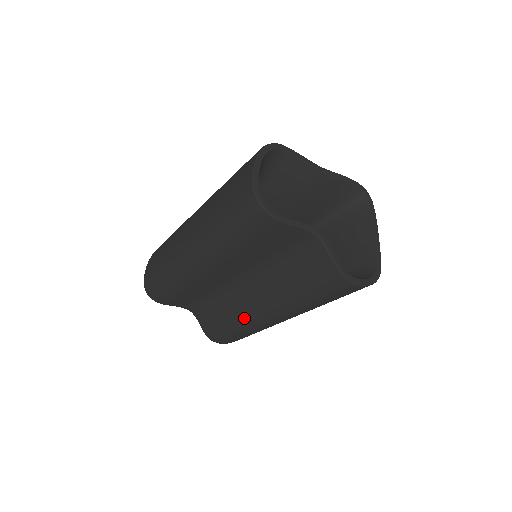
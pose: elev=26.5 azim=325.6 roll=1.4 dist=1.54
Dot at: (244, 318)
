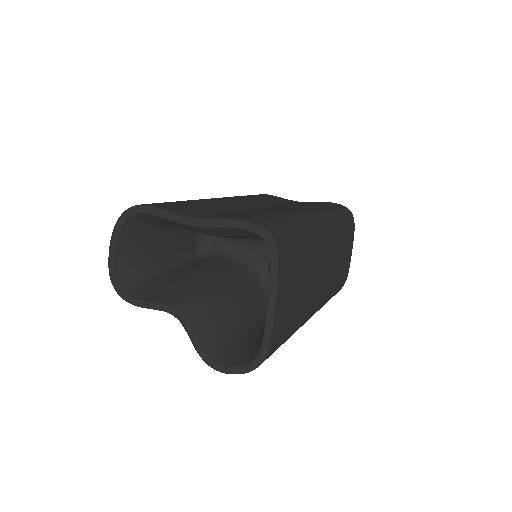
Dot at: occluded
